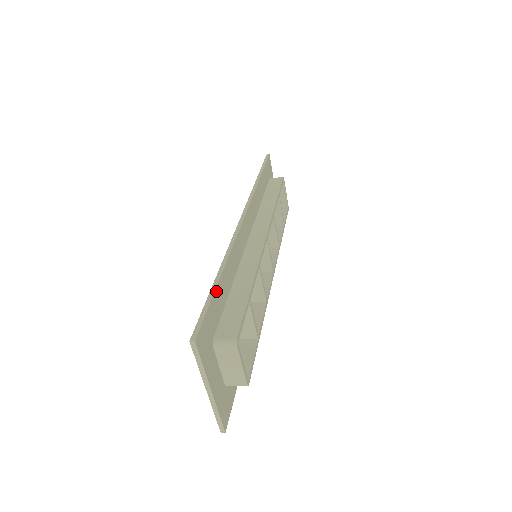
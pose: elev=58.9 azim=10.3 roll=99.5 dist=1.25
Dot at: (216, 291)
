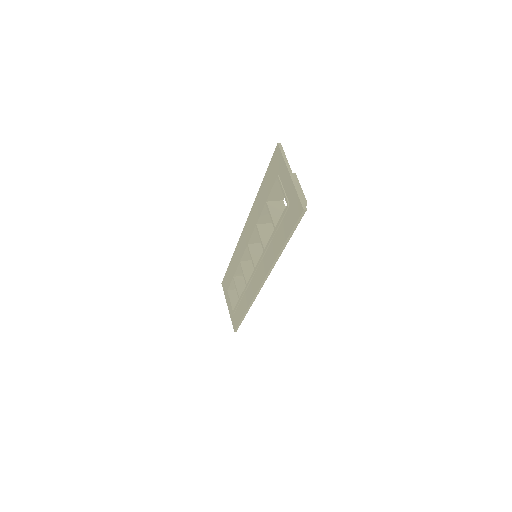
Dot at: occluded
